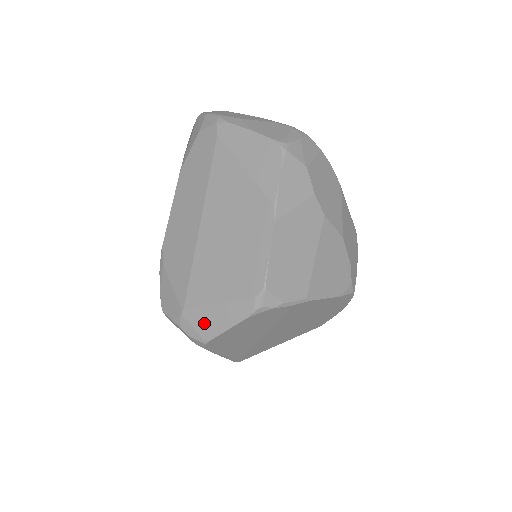
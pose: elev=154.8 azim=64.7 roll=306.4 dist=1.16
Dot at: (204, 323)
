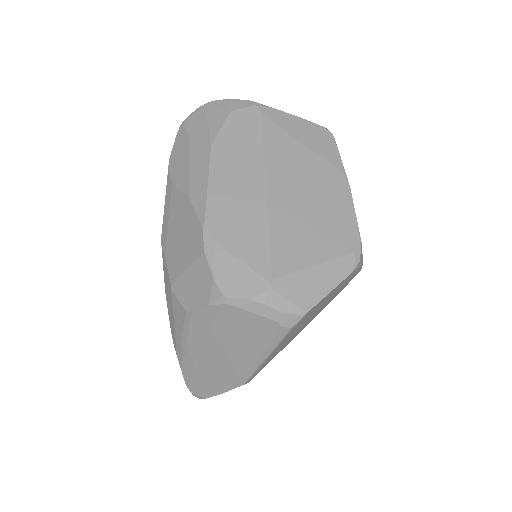
Dot at: (301, 290)
